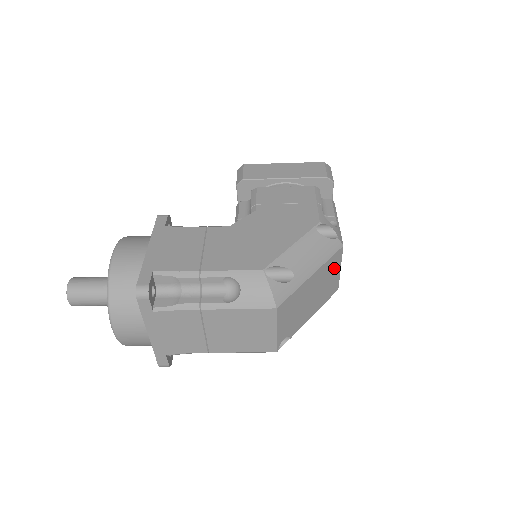
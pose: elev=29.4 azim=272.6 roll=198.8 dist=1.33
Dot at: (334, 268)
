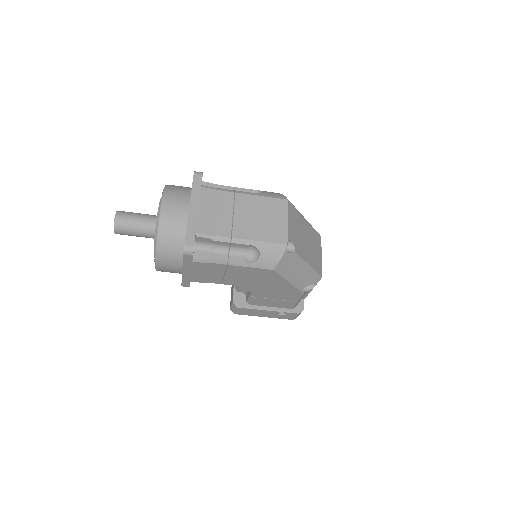
Dot at: (317, 246)
